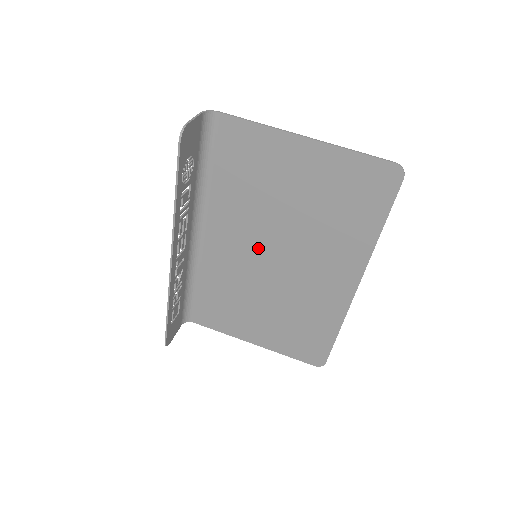
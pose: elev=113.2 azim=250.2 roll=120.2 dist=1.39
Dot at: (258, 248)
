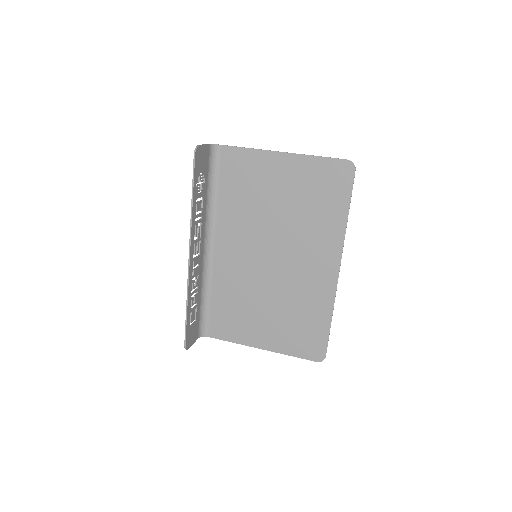
Dot at: (257, 250)
